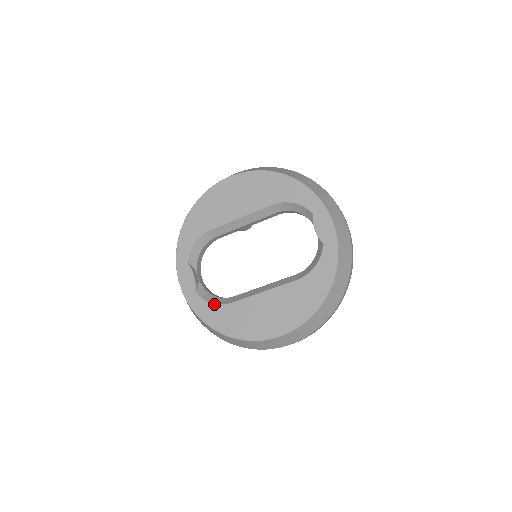
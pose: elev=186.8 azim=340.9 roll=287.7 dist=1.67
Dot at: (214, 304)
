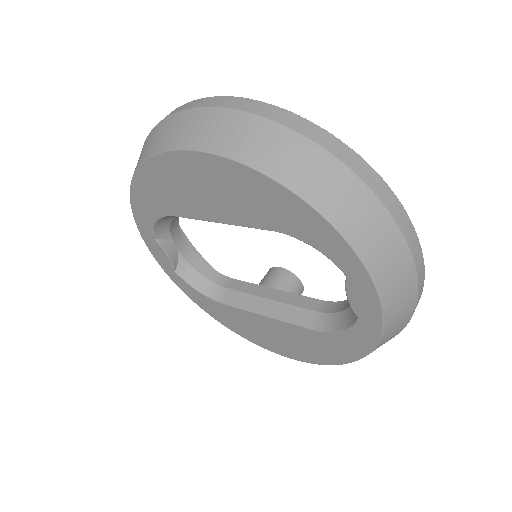
Dot at: (202, 294)
